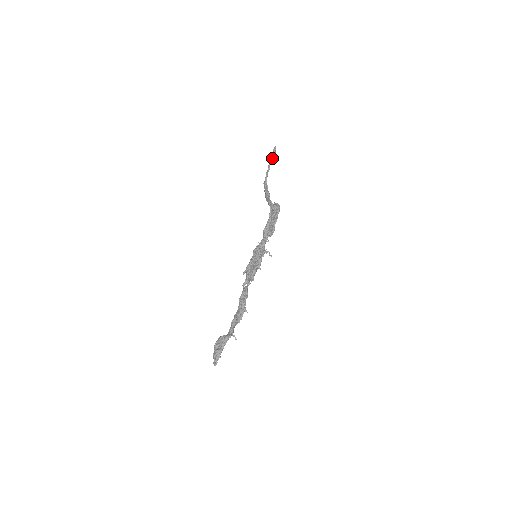
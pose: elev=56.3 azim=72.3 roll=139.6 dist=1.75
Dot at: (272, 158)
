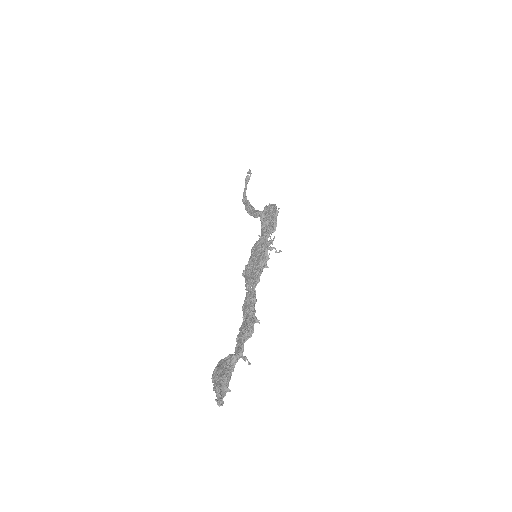
Dot at: (248, 178)
